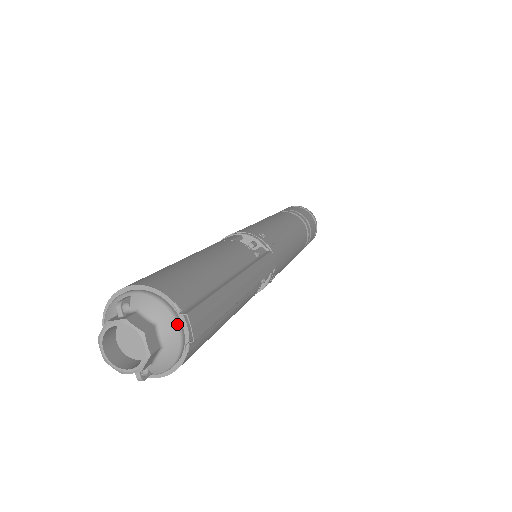
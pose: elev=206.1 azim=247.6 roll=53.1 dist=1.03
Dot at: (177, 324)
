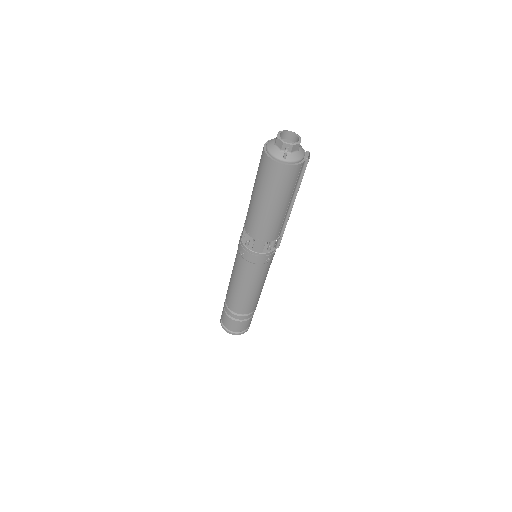
Dot at: (304, 152)
